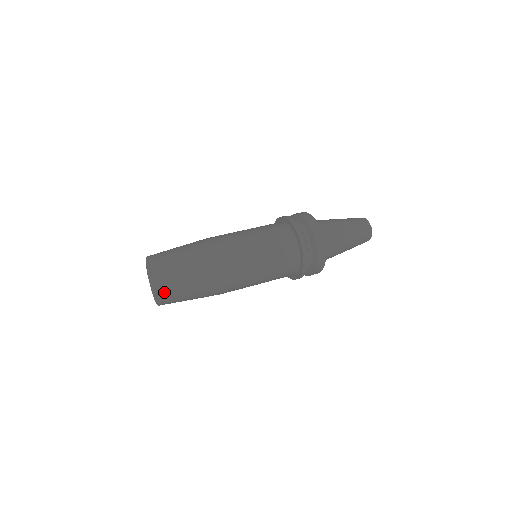
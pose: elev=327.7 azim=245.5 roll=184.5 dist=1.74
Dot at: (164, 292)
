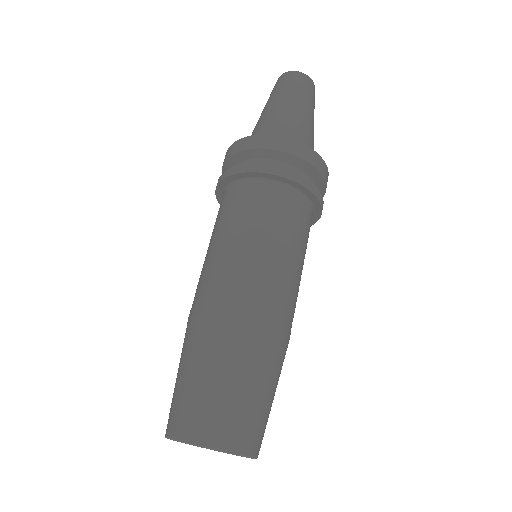
Dot at: (236, 442)
